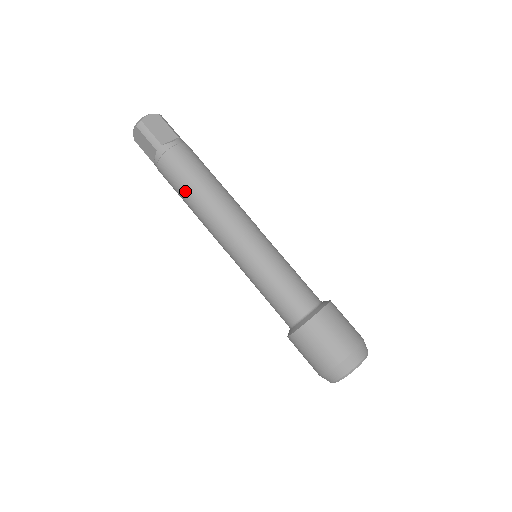
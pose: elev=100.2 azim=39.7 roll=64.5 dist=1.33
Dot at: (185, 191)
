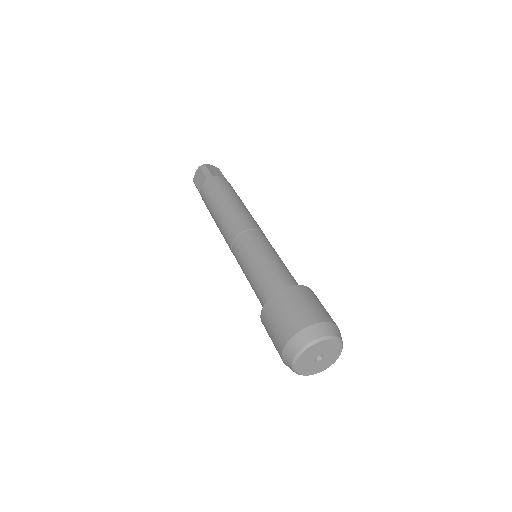
Dot at: (216, 201)
